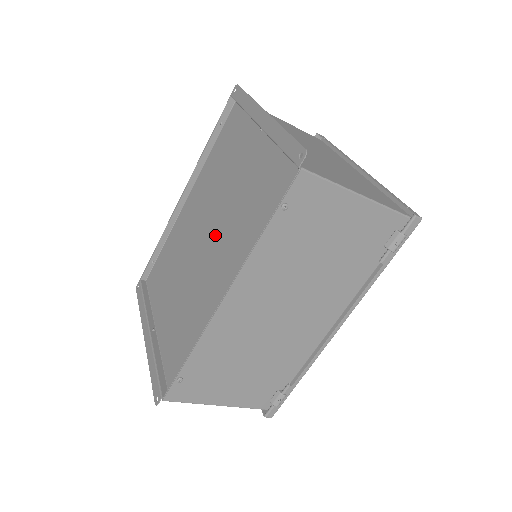
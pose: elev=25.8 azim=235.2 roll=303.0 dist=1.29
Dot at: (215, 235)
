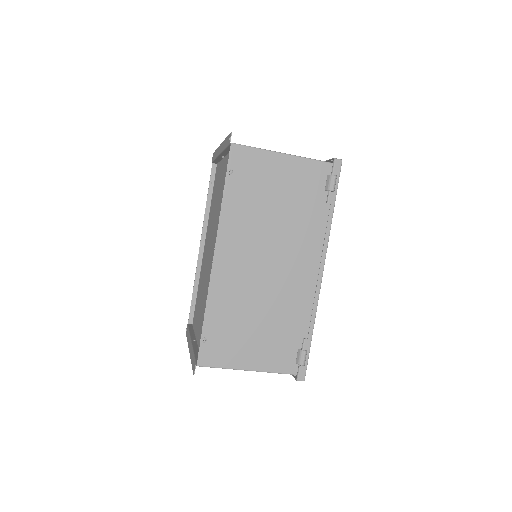
Dot at: (214, 238)
